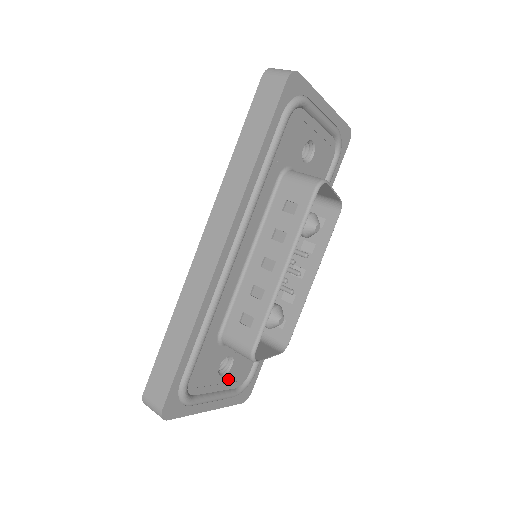
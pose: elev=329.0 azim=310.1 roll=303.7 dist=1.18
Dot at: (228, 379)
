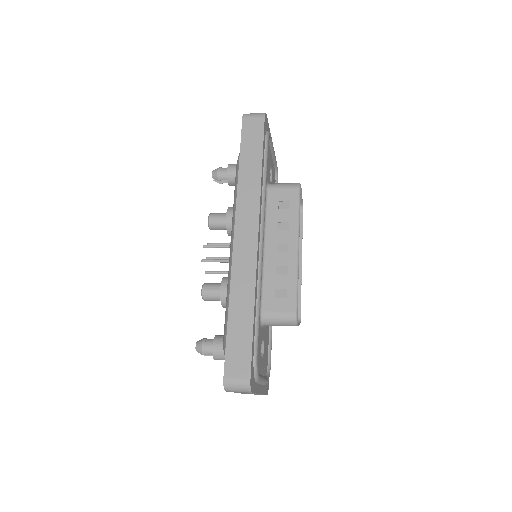
Dot at: (263, 364)
